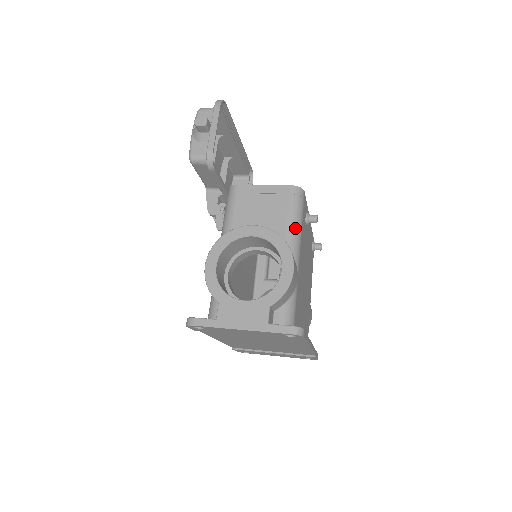
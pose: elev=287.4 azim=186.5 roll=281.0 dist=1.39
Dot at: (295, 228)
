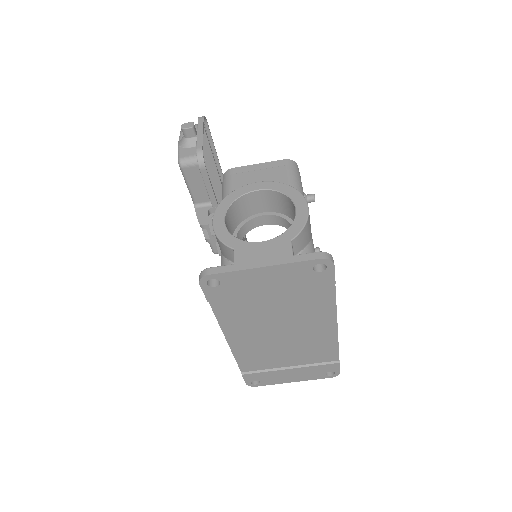
Dot at: (298, 190)
